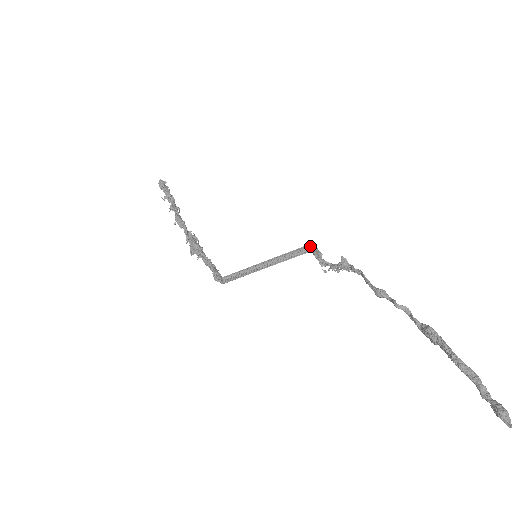
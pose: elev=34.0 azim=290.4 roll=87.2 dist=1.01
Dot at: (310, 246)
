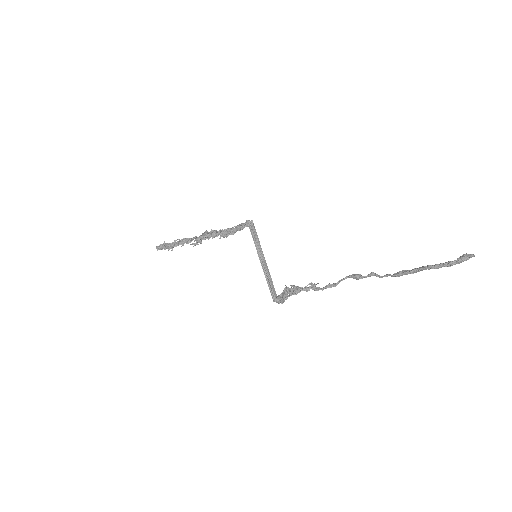
Dot at: (276, 297)
